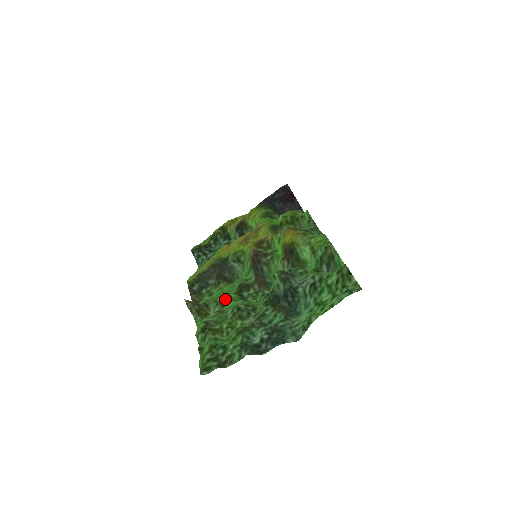
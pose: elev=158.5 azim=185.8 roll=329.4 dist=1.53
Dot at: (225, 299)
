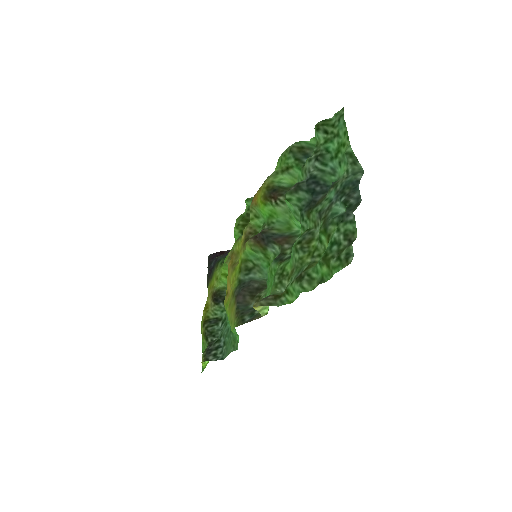
Dot at: (280, 273)
